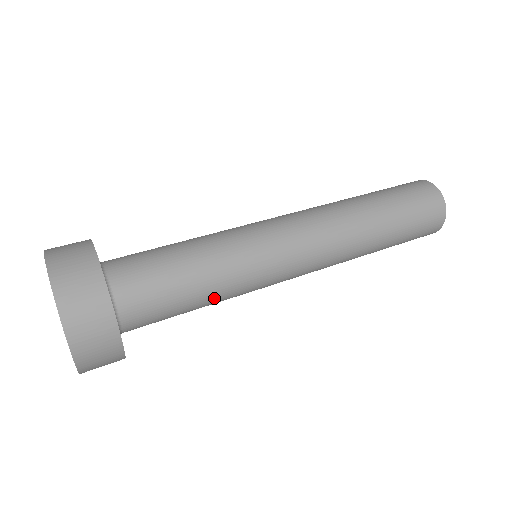
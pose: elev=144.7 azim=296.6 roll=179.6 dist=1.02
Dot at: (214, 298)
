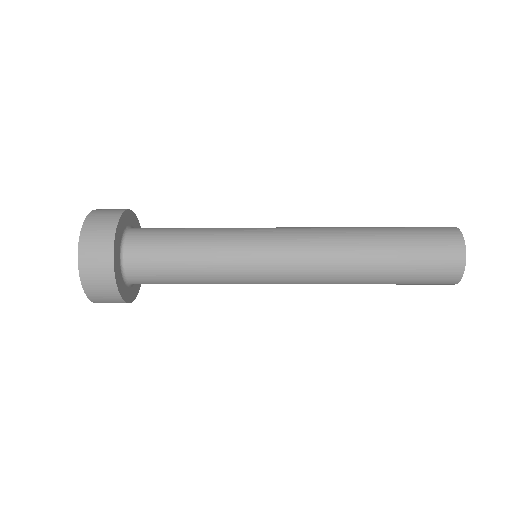
Dot at: (203, 281)
